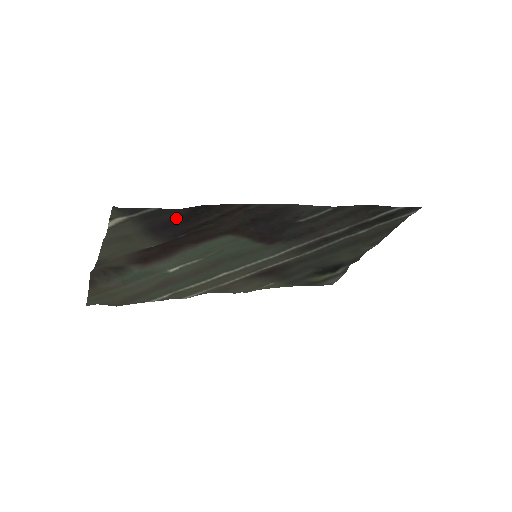
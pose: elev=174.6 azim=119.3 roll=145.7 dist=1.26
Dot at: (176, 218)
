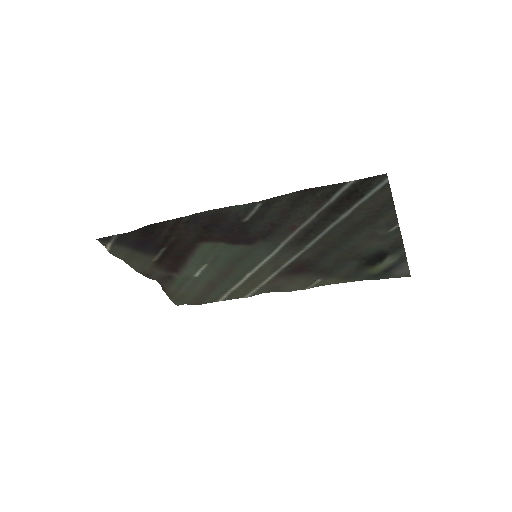
Dot at: (141, 238)
